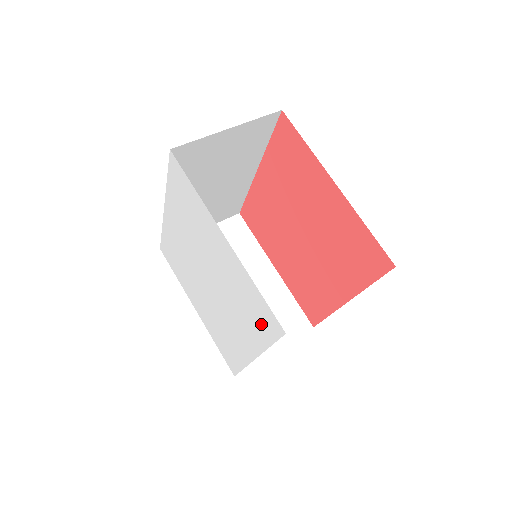
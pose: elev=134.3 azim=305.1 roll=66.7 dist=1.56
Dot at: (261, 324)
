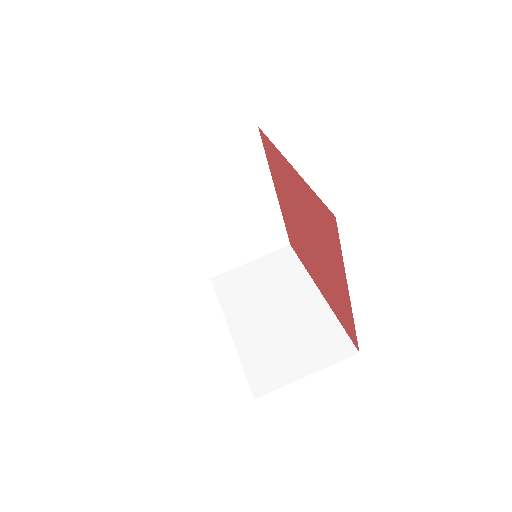
Dot at: occluded
